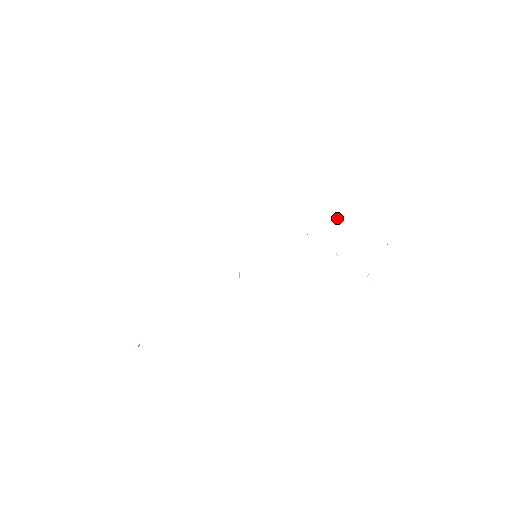
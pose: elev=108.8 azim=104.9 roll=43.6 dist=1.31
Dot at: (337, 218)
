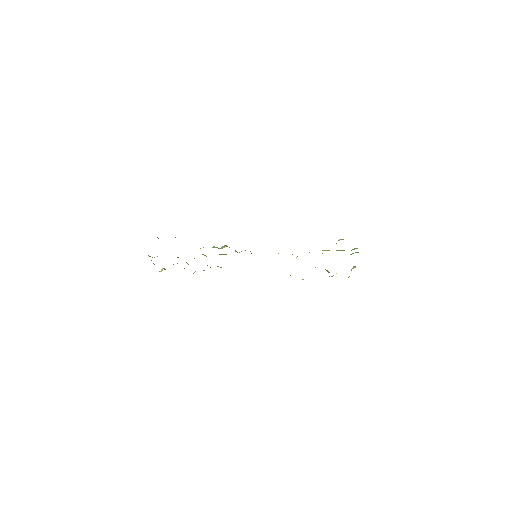
Dot at: occluded
